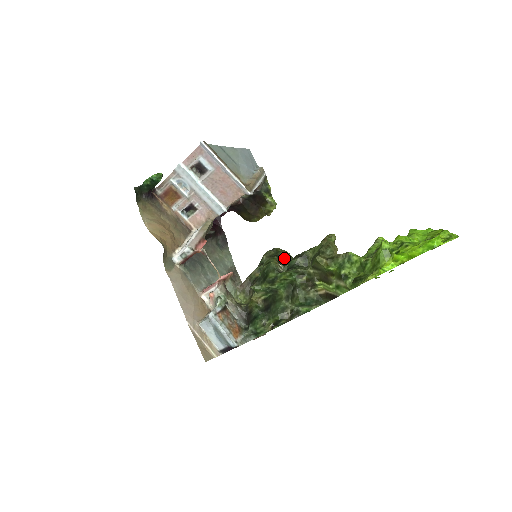
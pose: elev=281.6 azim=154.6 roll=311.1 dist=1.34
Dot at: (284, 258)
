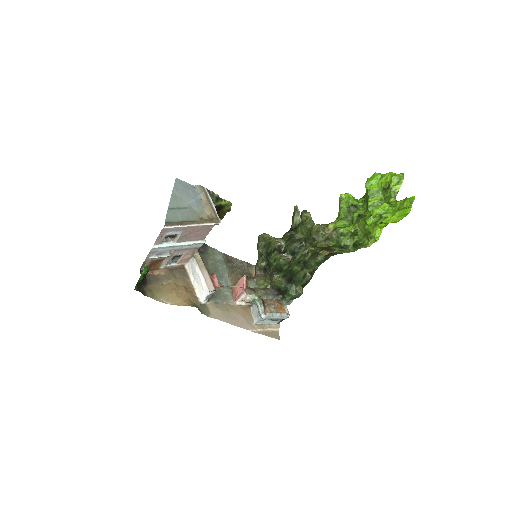
Dot at: (280, 246)
